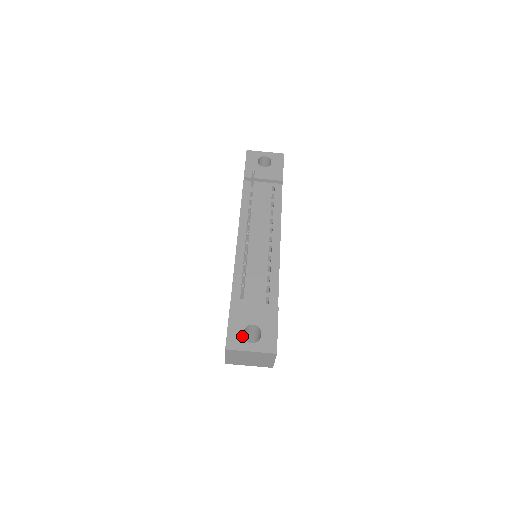
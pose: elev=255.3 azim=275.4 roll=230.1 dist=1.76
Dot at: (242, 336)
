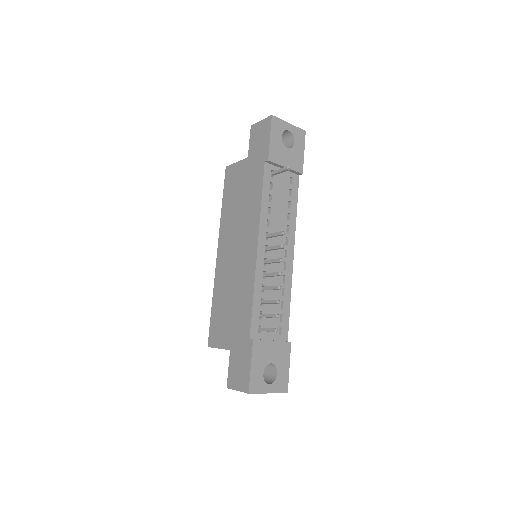
Dot at: (262, 377)
